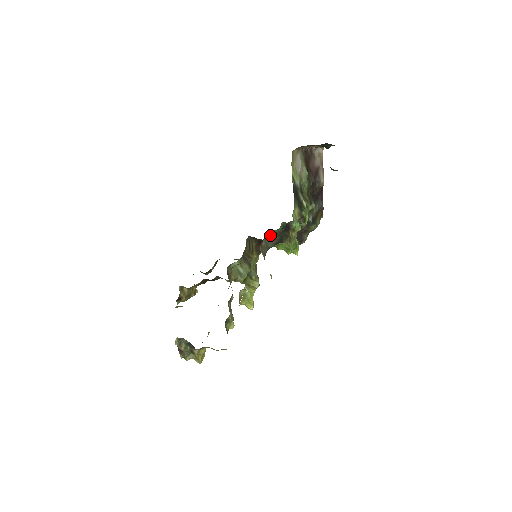
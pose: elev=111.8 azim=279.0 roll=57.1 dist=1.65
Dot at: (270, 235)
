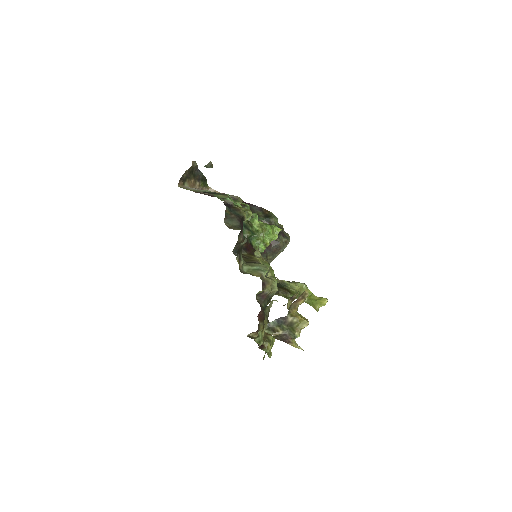
Dot at: occluded
